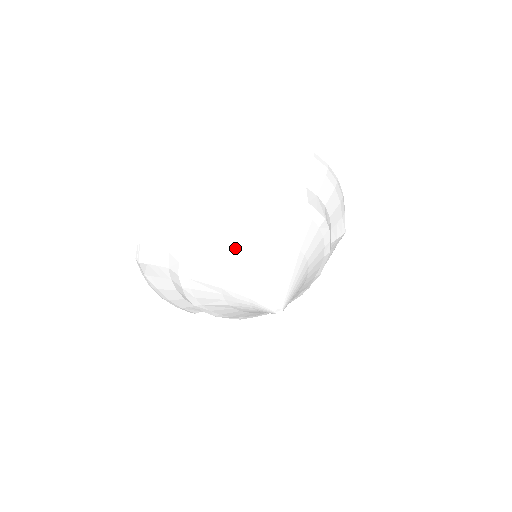
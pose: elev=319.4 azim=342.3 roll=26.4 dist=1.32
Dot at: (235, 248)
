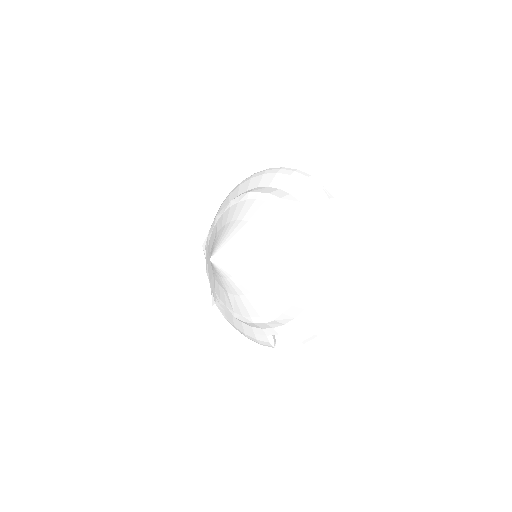
Dot at: (211, 246)
